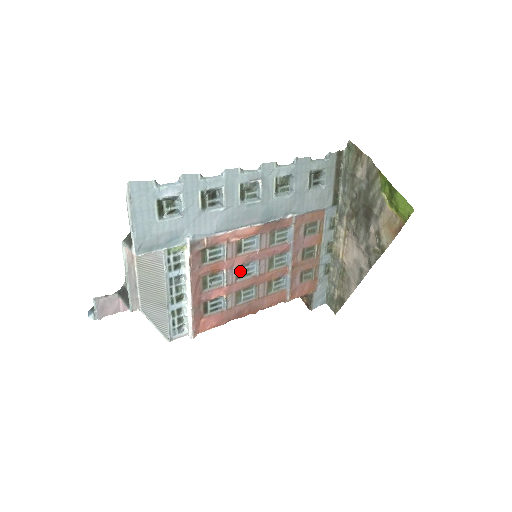
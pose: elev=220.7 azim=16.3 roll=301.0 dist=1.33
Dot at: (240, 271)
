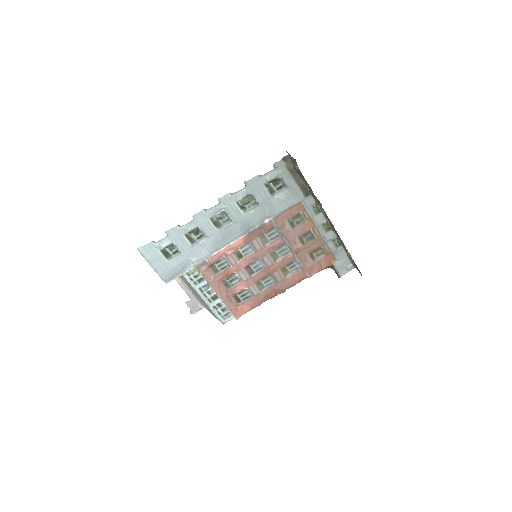
Dot at: (250, 269)
